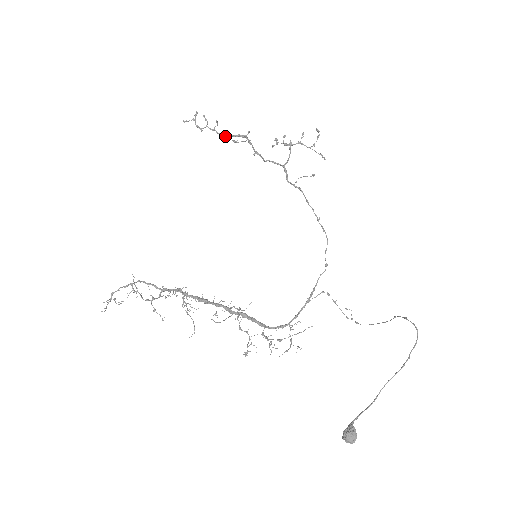
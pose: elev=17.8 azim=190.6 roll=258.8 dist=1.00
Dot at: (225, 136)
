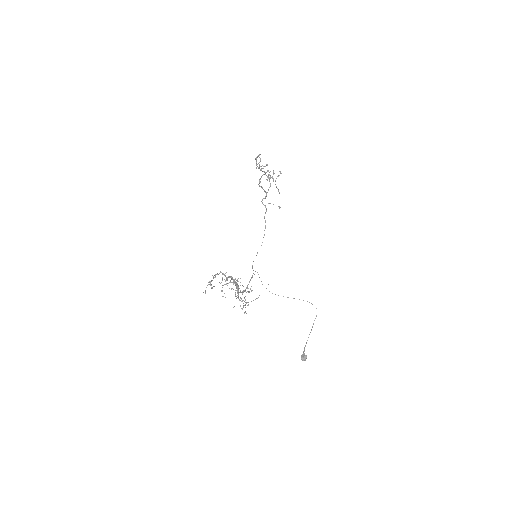
Dot at: occluded
